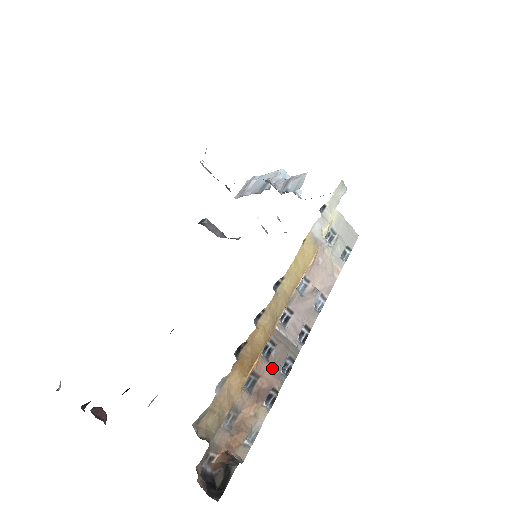
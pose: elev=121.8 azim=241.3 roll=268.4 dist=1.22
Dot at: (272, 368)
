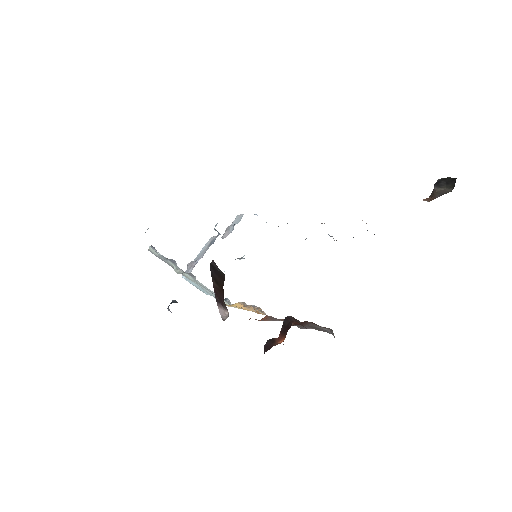
Dot at: occluded
